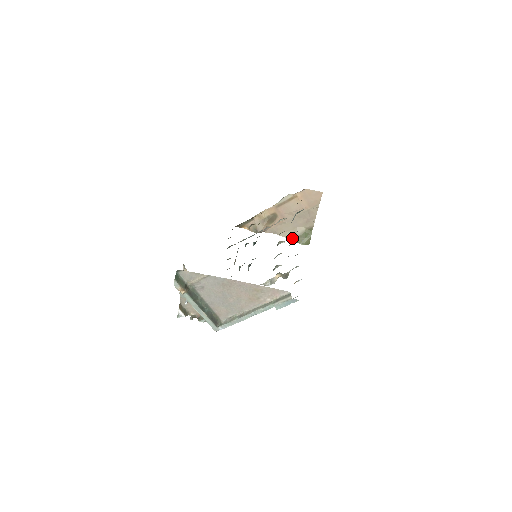
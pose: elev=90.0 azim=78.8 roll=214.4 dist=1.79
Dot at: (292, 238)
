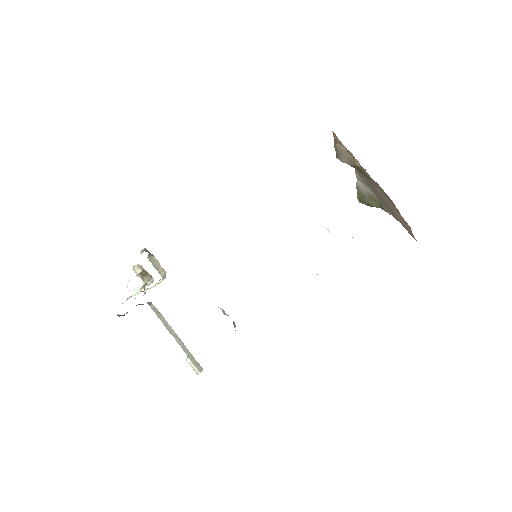
Dot at: (360, 187)
